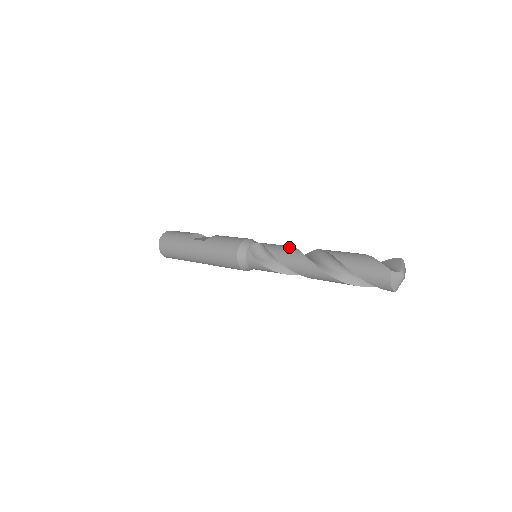
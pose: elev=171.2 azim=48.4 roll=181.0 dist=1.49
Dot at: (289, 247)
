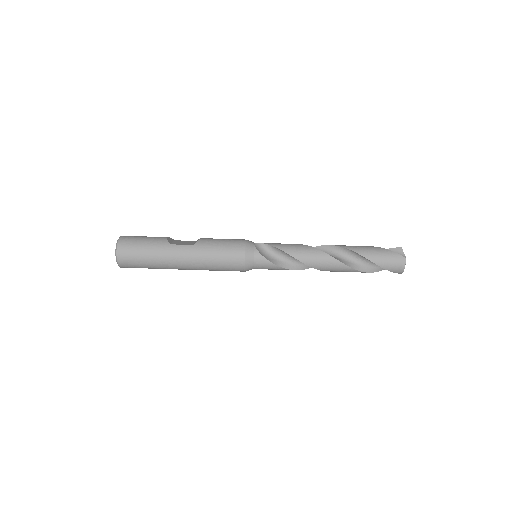
Dot at: (300, 245)
